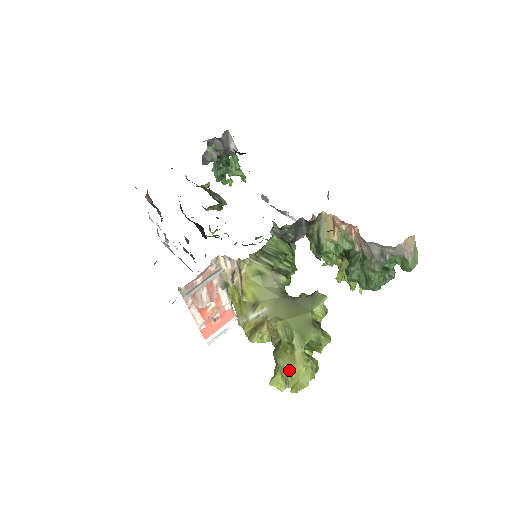
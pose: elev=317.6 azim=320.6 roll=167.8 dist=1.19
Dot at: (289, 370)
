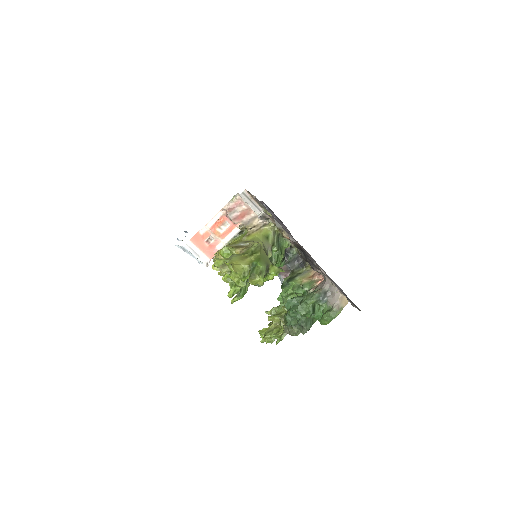
Dot at: (235, 260)
